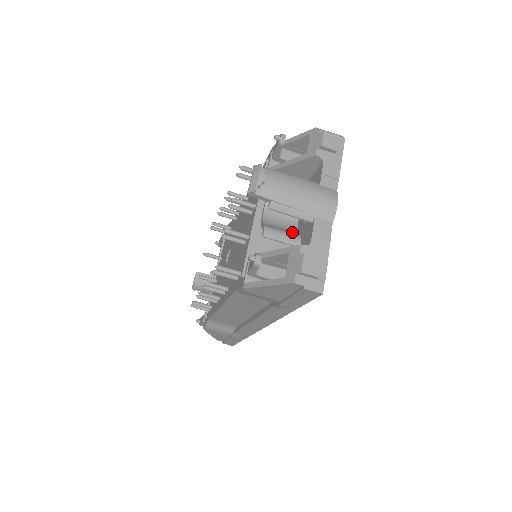
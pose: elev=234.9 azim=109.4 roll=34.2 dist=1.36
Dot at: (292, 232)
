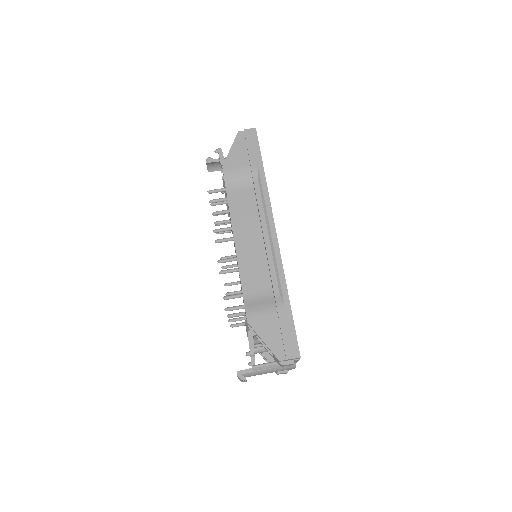
Dot at: occluded
